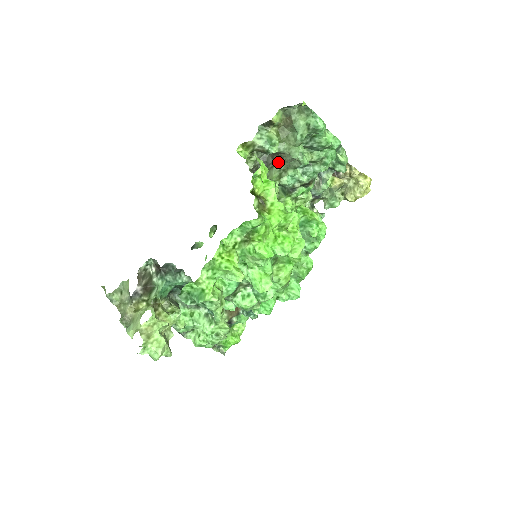
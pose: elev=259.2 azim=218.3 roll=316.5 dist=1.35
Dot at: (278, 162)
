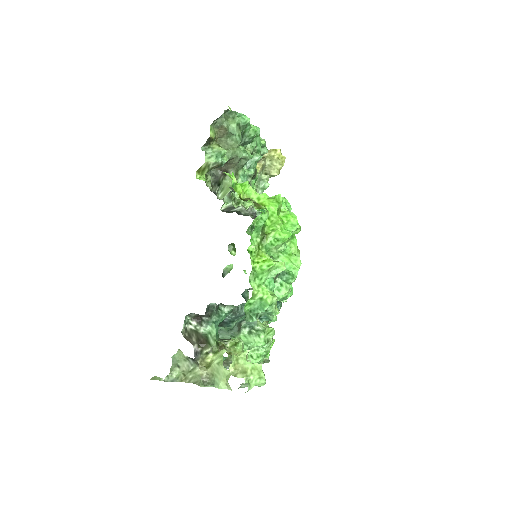
Dot at: (228, 170)
